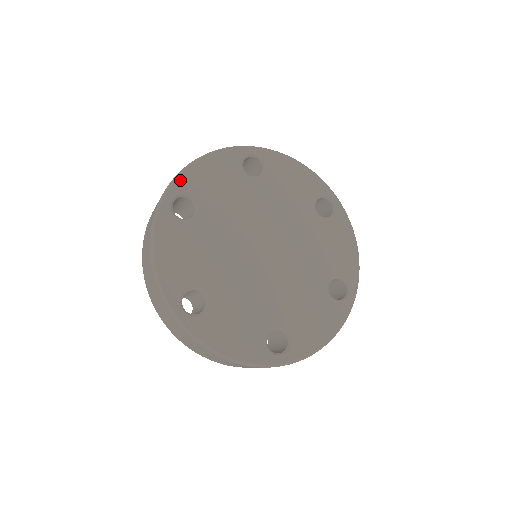
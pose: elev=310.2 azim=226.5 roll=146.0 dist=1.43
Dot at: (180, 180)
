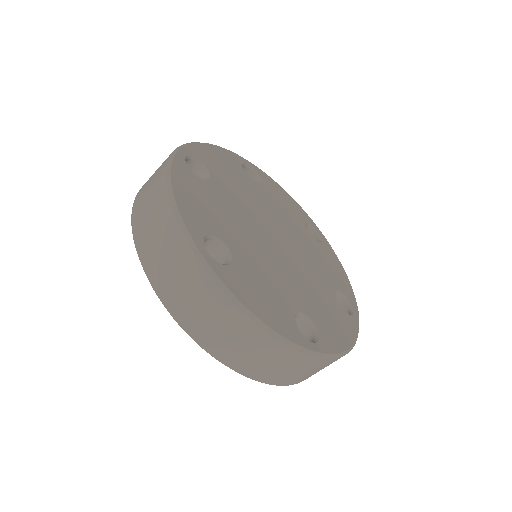
Dot at: (192, 147)
